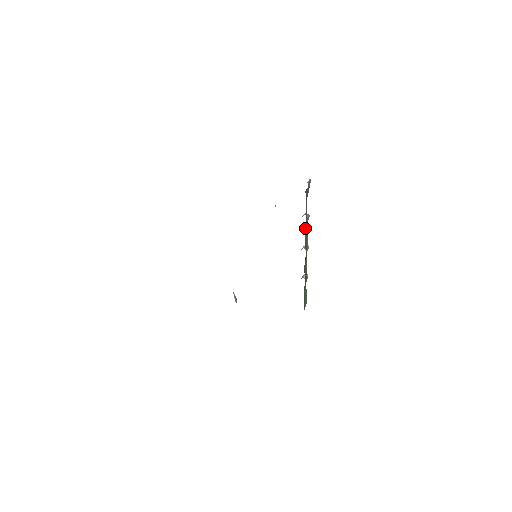
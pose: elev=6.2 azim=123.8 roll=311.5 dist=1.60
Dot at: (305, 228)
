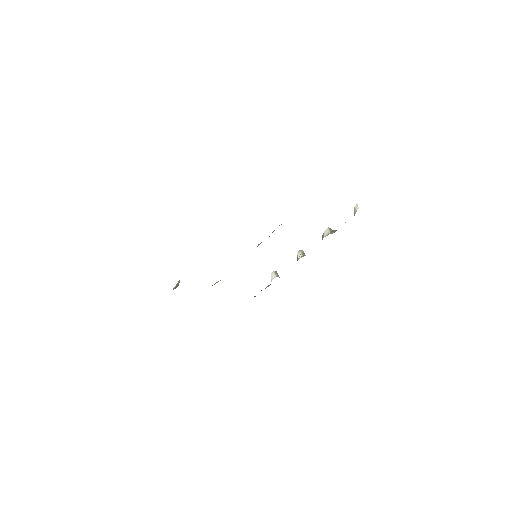
Dot at: occluded
